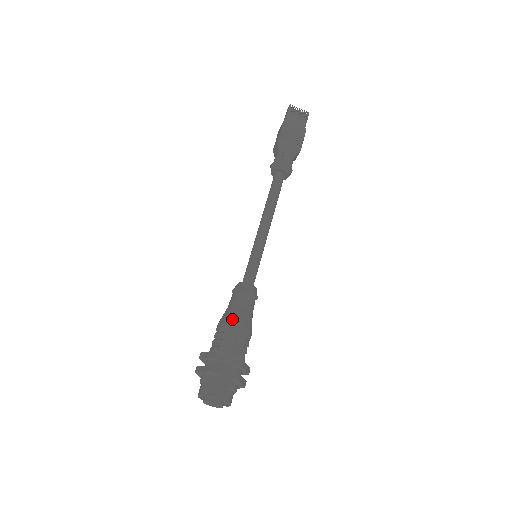
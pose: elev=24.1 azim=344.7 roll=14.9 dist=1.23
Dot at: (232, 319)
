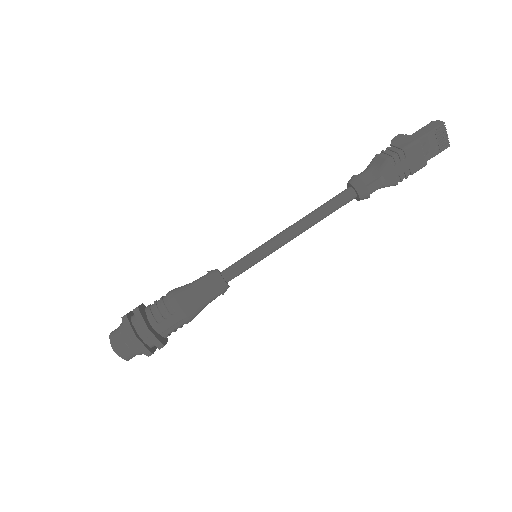
Dot at: (184, 306)
